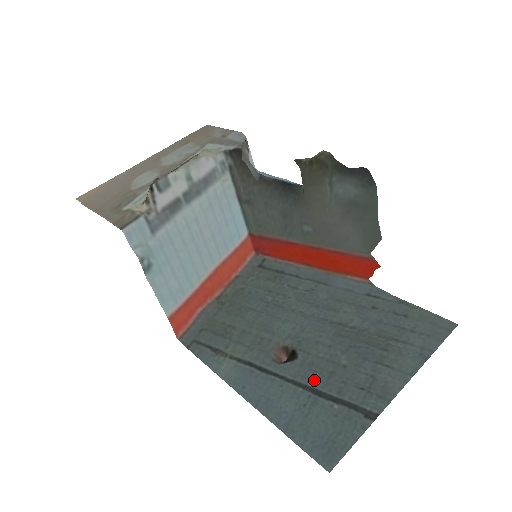
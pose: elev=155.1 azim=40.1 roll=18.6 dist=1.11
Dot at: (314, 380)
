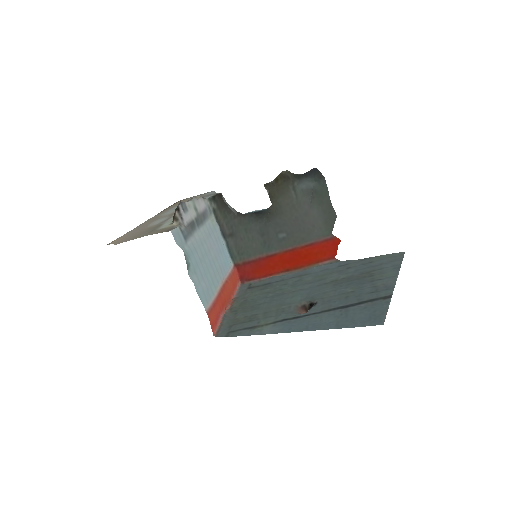
Dot at: (337, 304)
